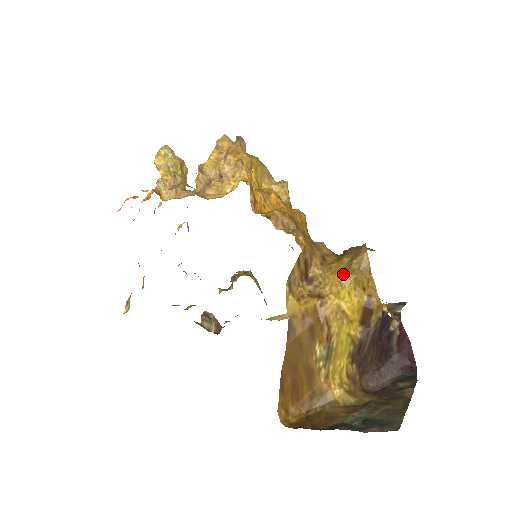
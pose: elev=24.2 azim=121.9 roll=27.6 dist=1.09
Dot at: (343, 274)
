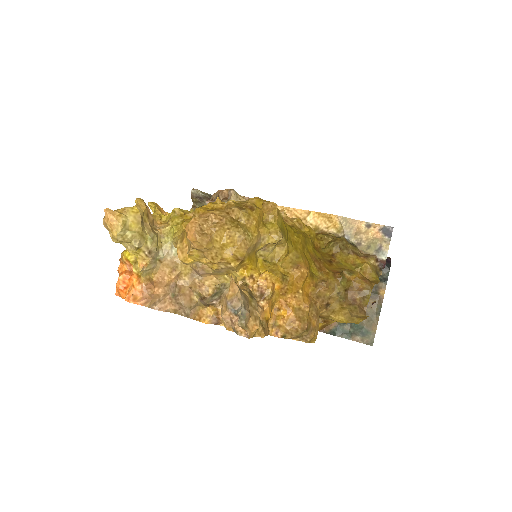
Dot at: (345, 320)
